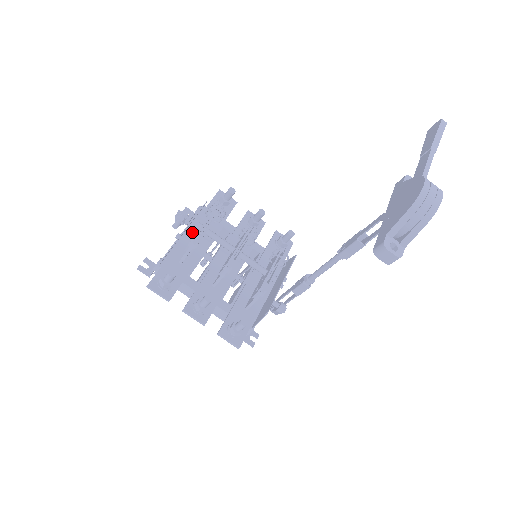
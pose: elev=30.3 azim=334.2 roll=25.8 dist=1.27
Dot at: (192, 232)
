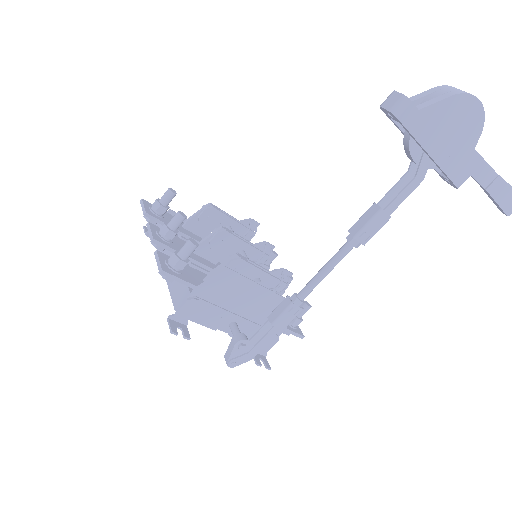
Dot at: occluded
